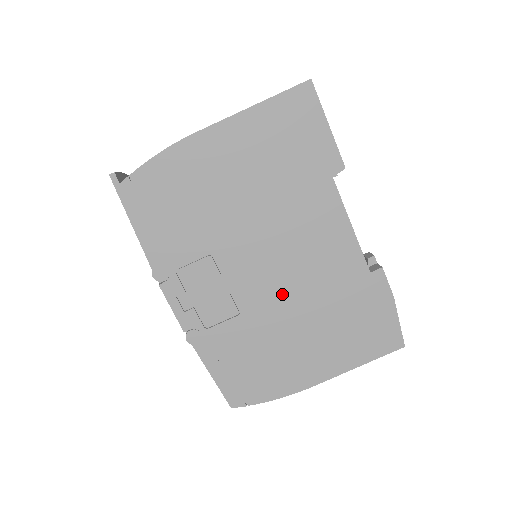
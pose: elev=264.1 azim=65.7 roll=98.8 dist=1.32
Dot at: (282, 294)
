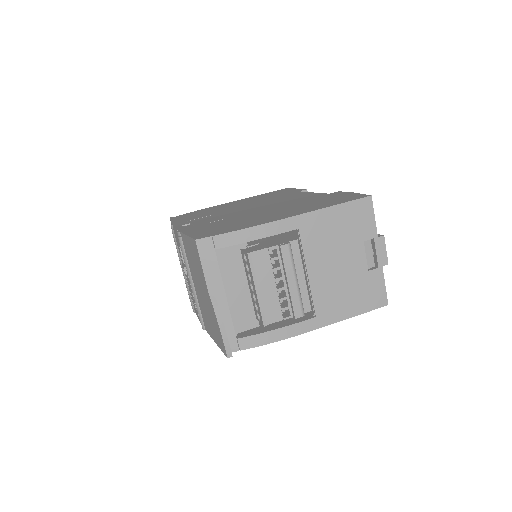
Dot at: occluded
